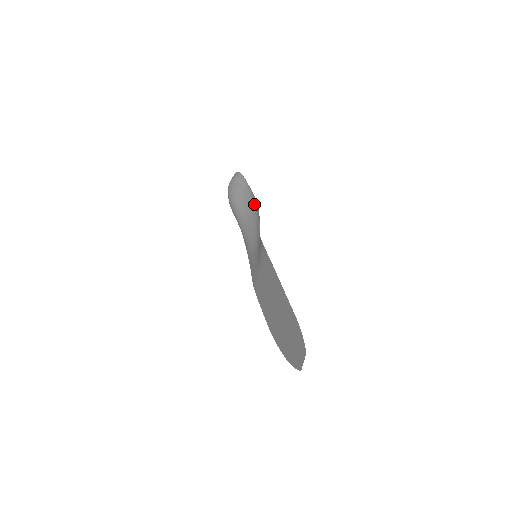
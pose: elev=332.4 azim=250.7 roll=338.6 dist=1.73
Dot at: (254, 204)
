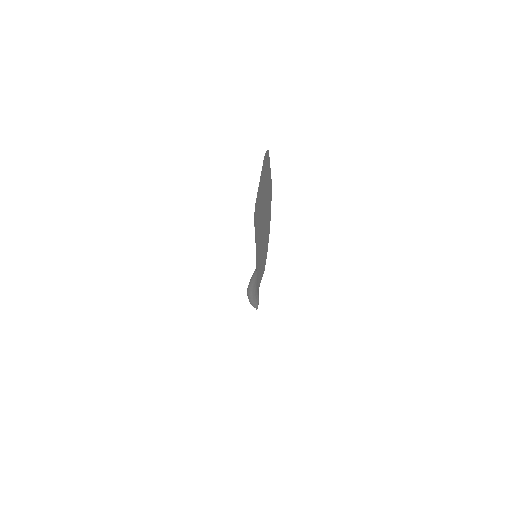
Dot at: occluded
